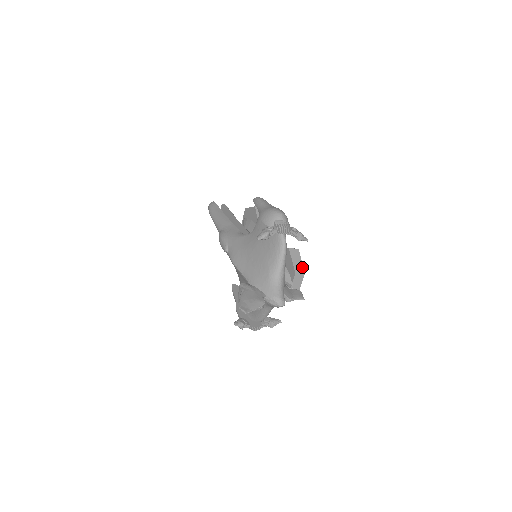
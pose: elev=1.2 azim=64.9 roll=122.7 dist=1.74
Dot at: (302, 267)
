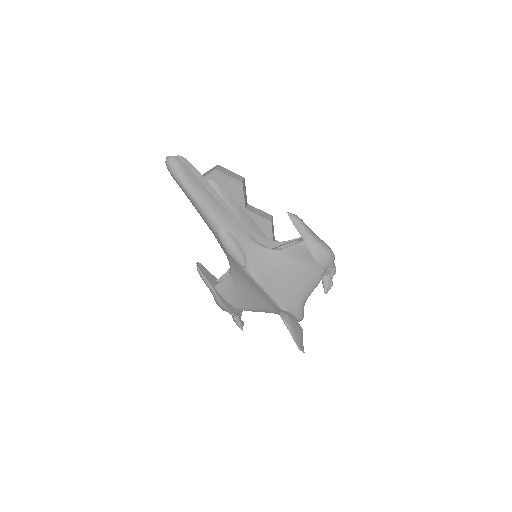
Dot at: occluded
